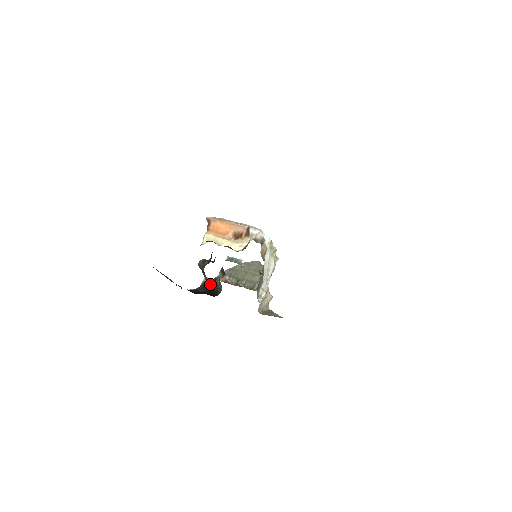
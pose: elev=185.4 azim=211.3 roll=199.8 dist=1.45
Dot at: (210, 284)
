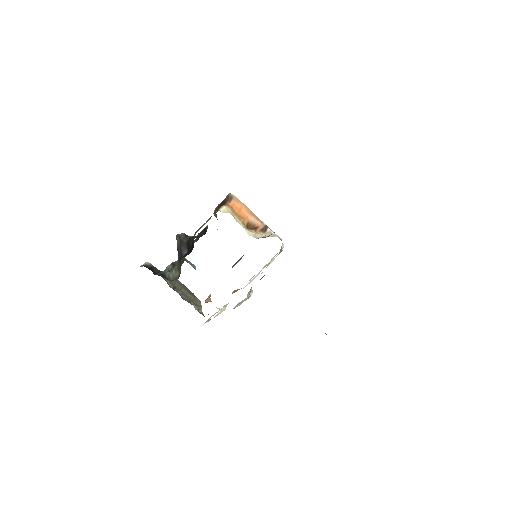
Dot at: (154, 270)
